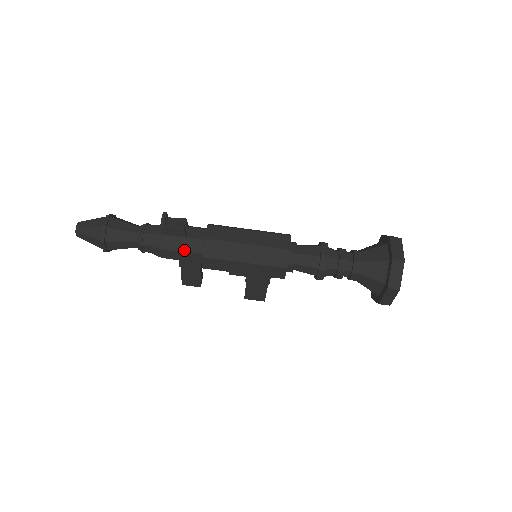
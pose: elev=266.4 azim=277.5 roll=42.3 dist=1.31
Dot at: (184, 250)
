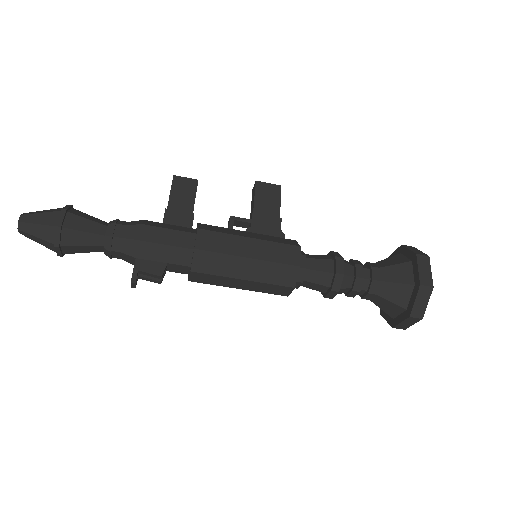
Dot at: occluded
